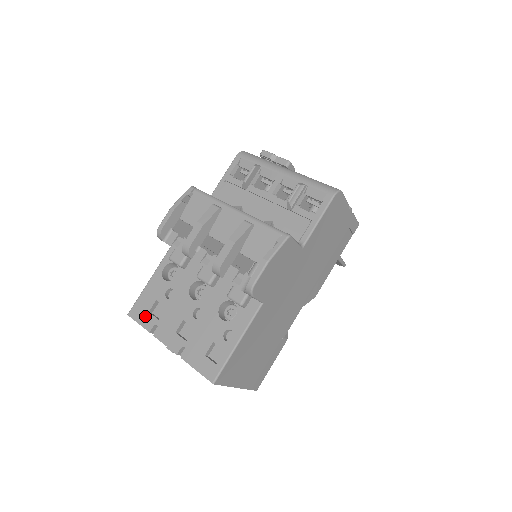
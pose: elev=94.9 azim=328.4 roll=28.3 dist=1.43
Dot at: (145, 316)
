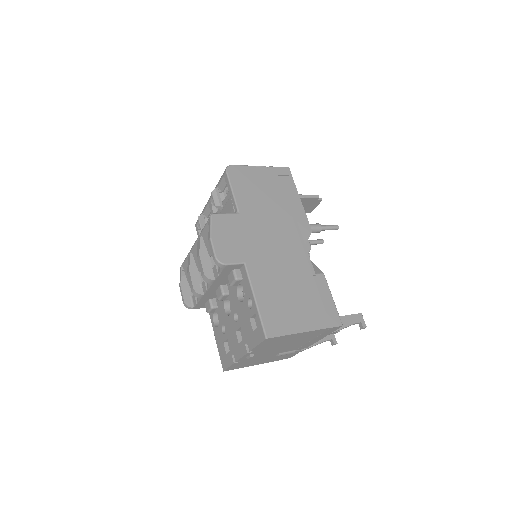
Dot at: (227, 359)
